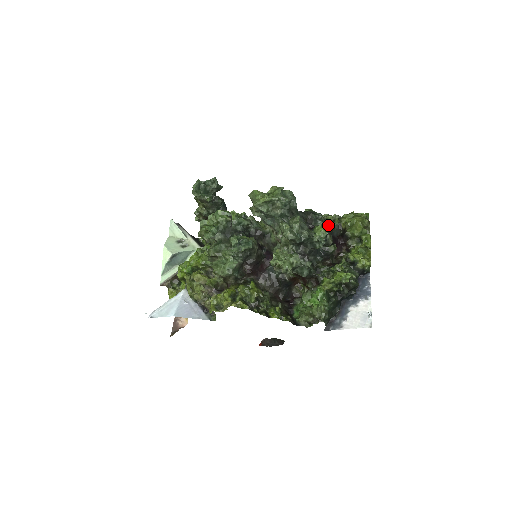
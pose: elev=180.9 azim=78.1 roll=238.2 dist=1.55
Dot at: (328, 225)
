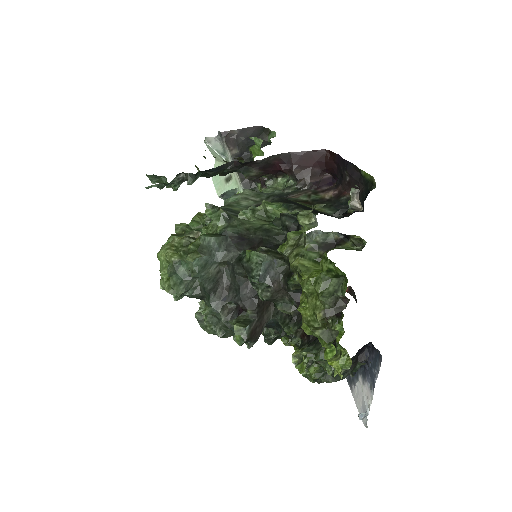
Dot at: (285, 282)
